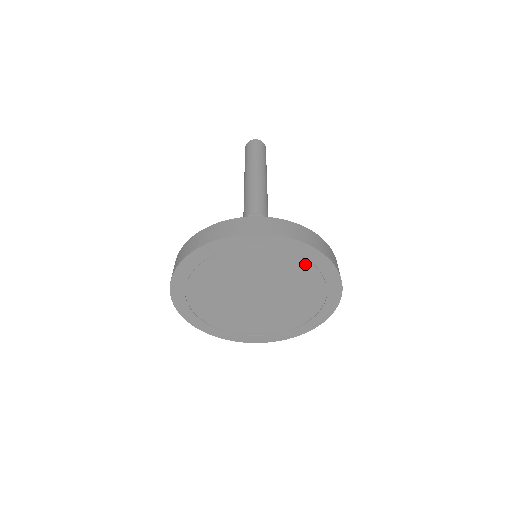
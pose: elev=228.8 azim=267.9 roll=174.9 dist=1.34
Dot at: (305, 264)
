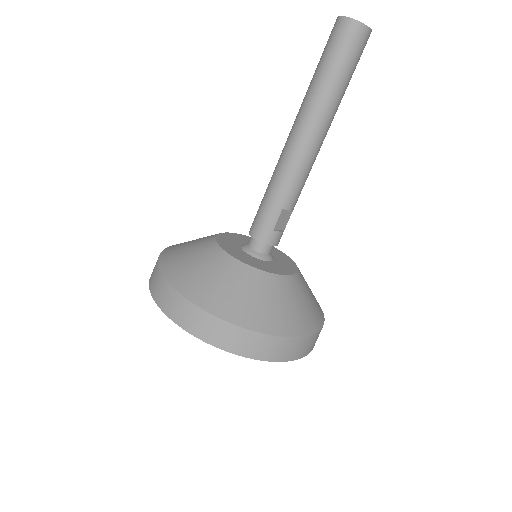
Dot at: occluded
